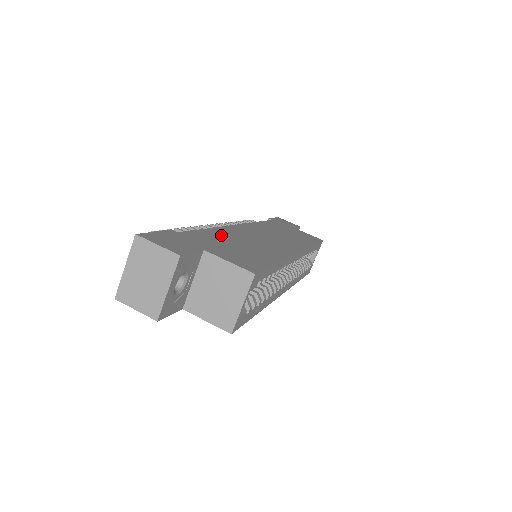
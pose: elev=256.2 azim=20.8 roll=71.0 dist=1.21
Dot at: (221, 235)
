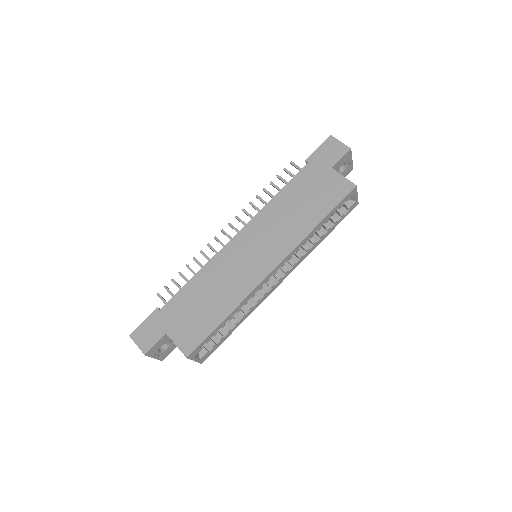
Dot at: (198, 287)
